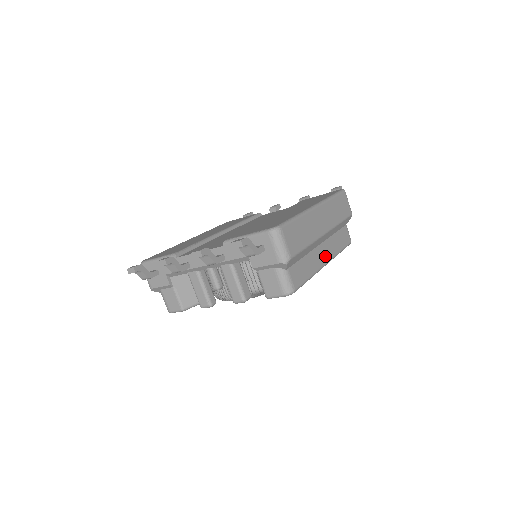
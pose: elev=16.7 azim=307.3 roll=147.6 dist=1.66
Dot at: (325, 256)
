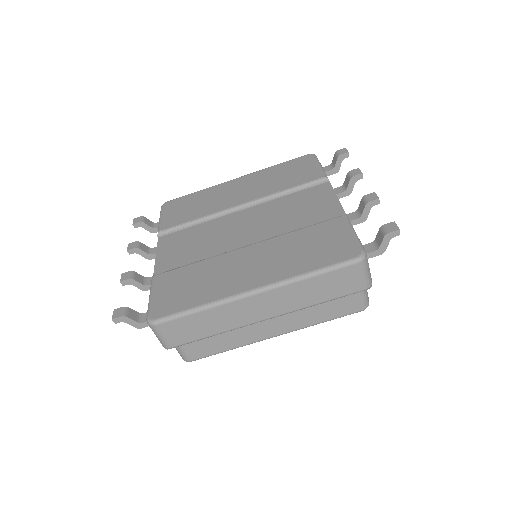
Dot at: (274, 330)
